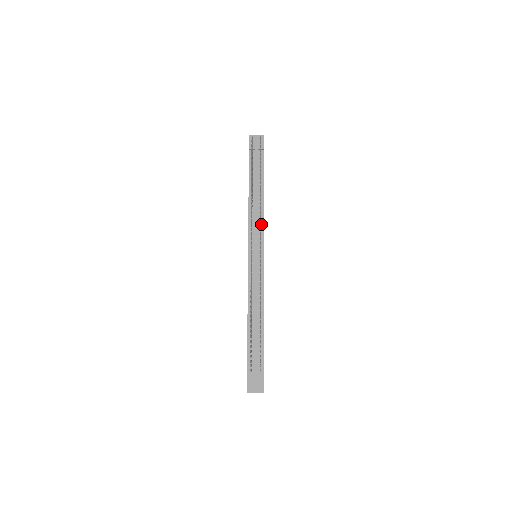
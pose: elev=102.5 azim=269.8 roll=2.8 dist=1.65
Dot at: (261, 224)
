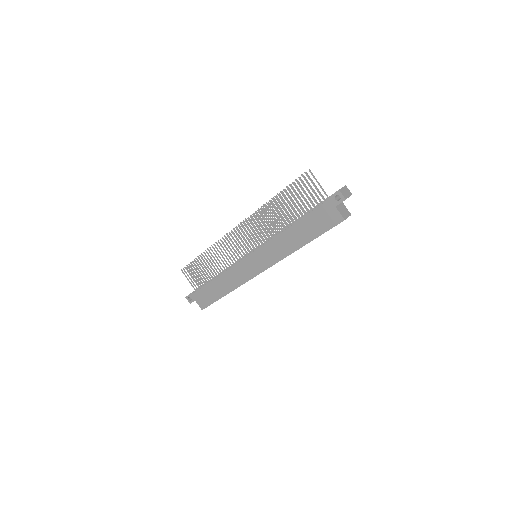
Dot at: occluded
